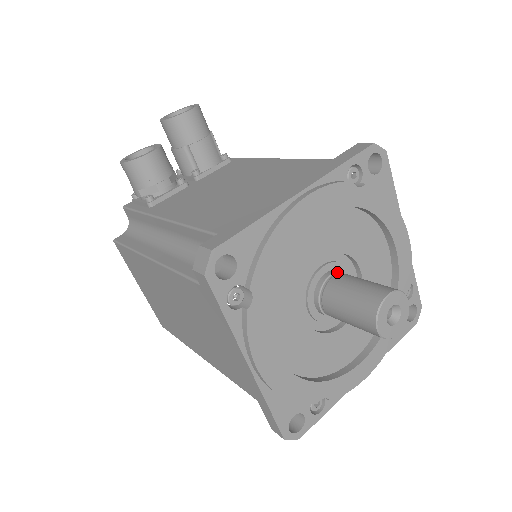
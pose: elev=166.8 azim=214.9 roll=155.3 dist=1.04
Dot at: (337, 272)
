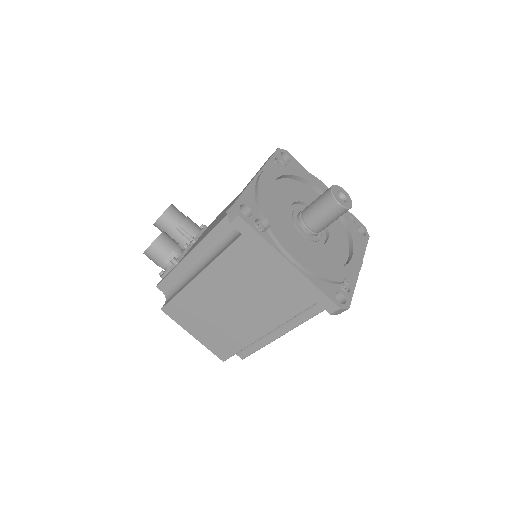
Dot at: occluded
